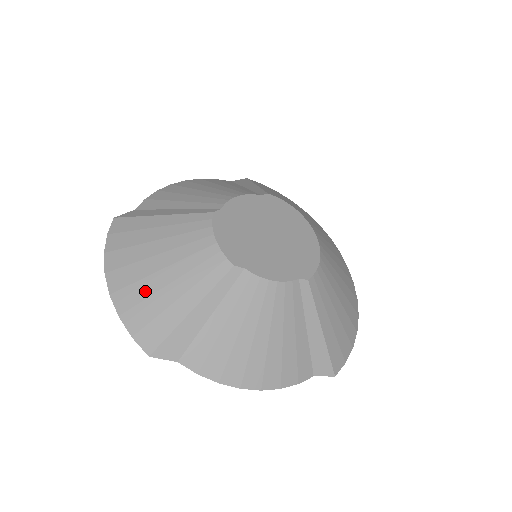
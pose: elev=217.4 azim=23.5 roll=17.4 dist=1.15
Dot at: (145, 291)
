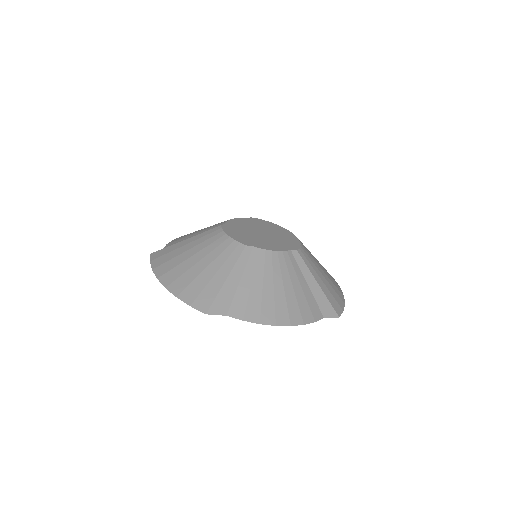
Dot at: (190, 277)
